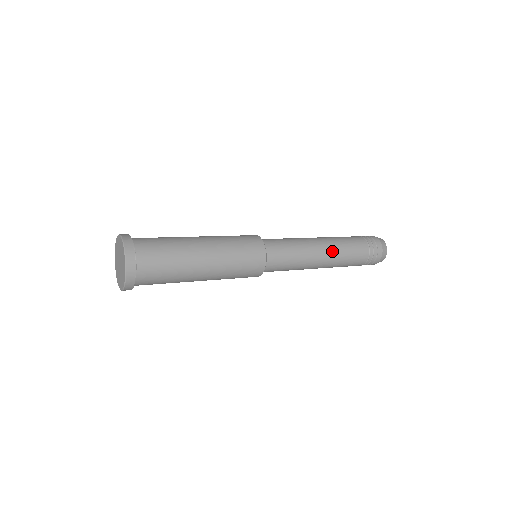
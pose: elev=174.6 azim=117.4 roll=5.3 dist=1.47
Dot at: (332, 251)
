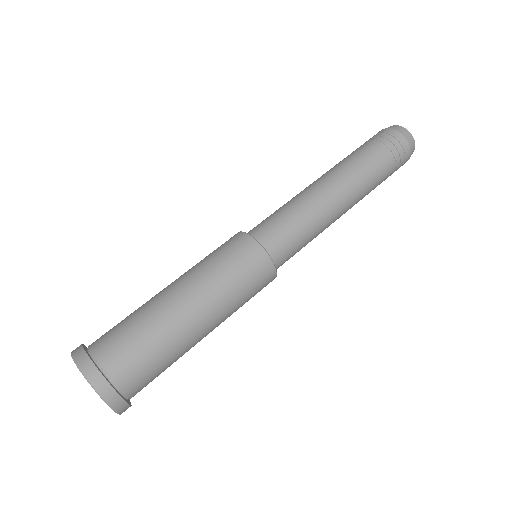
Dot at: (350, 194)
